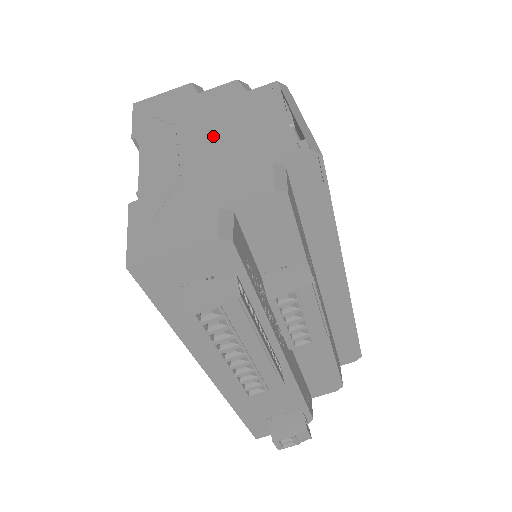
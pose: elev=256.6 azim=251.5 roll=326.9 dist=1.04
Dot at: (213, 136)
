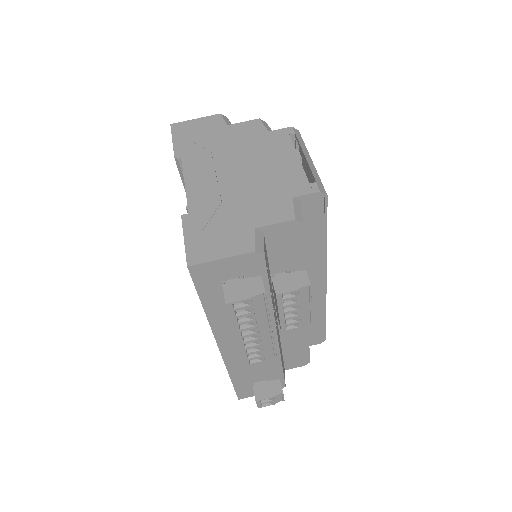
Dot at: (244, 167)
